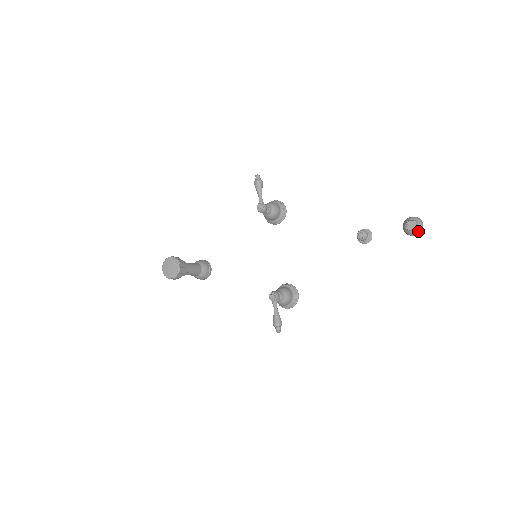
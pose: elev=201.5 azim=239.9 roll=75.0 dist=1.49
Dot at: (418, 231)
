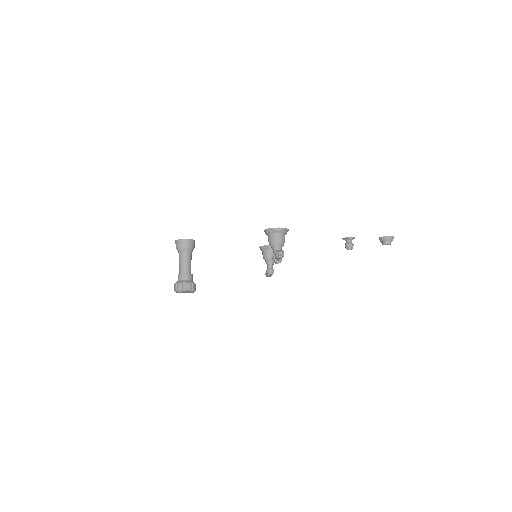
Dot at: occluded
